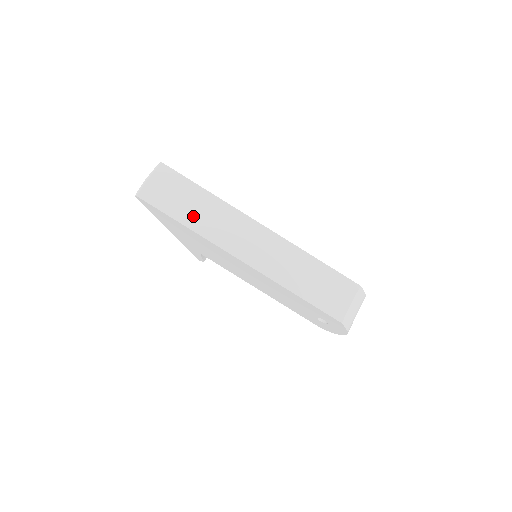
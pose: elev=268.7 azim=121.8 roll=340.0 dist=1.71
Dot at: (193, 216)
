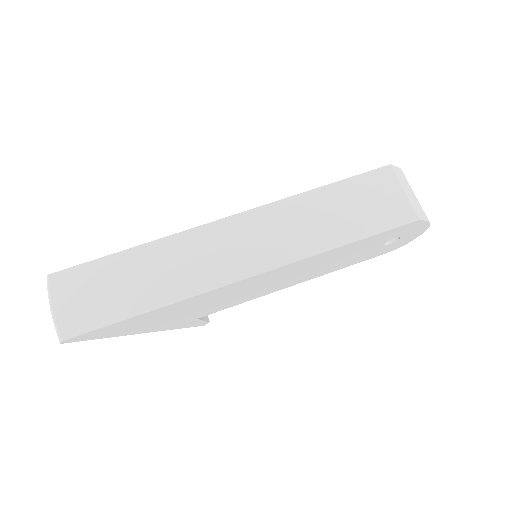
Dot at: (148, 291)
